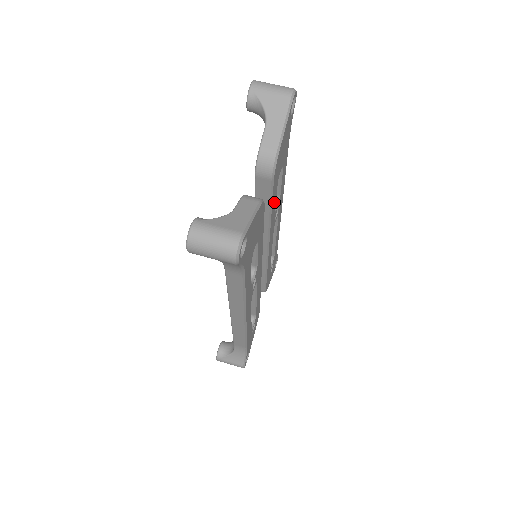
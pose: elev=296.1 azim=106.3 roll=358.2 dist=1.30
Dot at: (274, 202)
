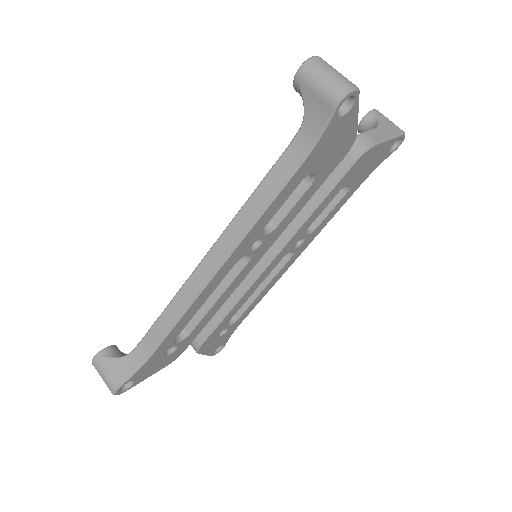
Dot at: (323, 206)
